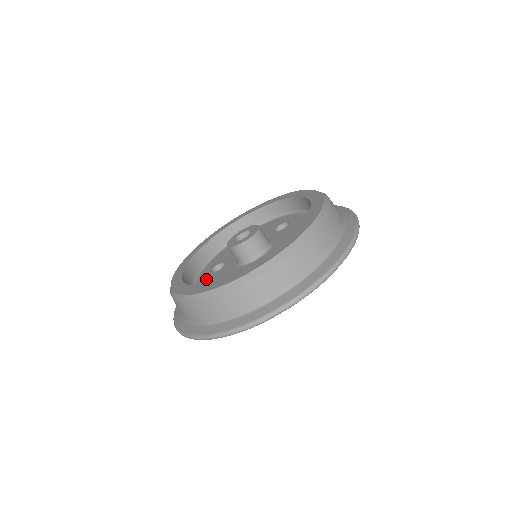
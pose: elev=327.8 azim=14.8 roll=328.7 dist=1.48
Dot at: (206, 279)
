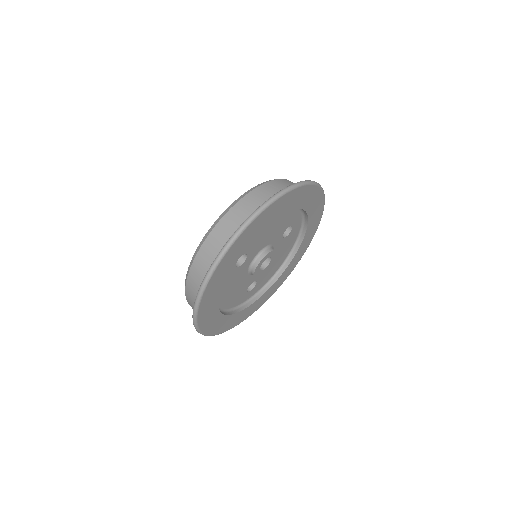
Dot at: occluded
